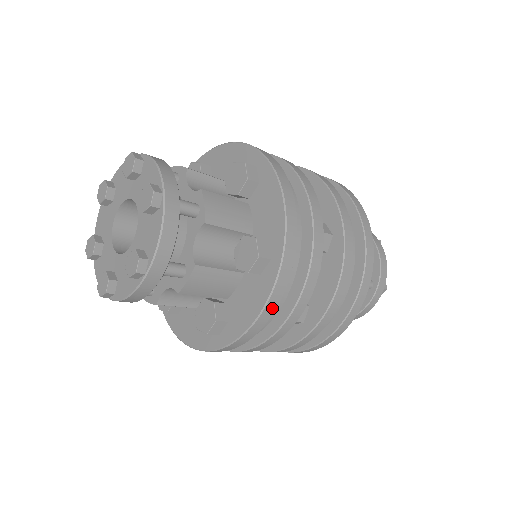
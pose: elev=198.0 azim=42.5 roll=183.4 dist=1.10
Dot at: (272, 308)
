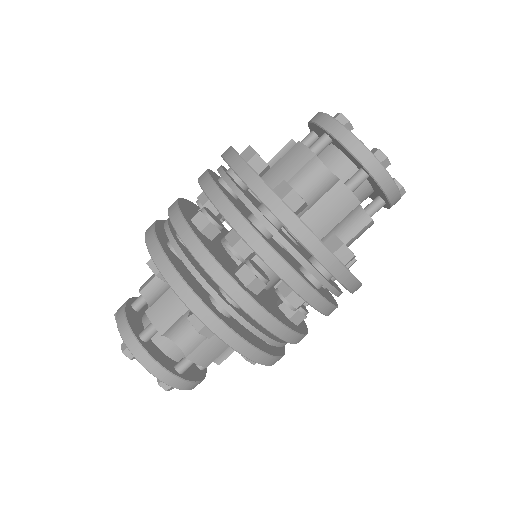
Dot at: (245, 346)
